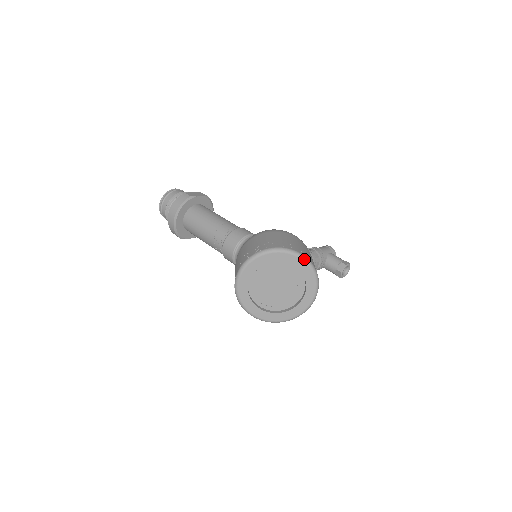
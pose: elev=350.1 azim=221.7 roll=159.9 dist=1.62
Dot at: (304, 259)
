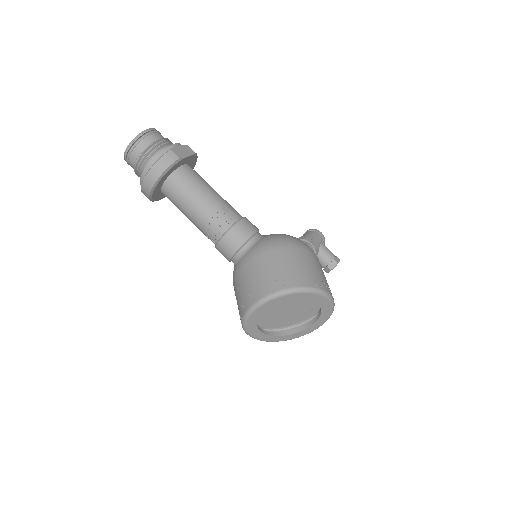
Dot at: (330, 298)
